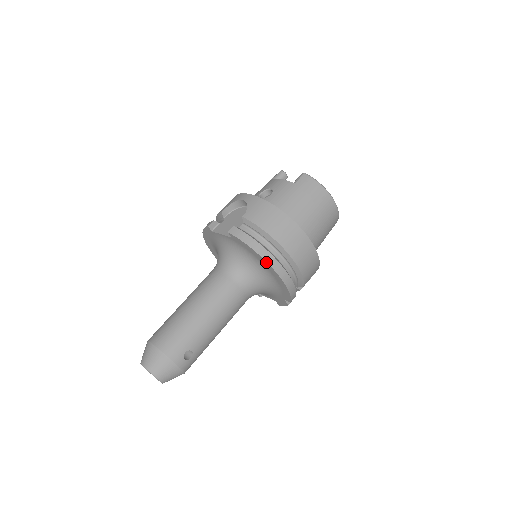
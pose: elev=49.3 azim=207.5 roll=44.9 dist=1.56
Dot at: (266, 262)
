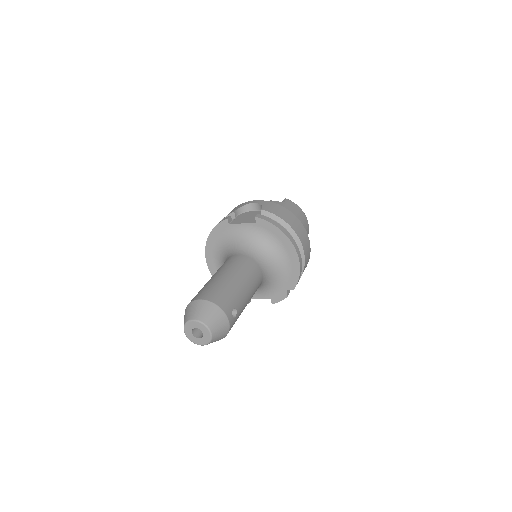
Dot at: (289, 240)
